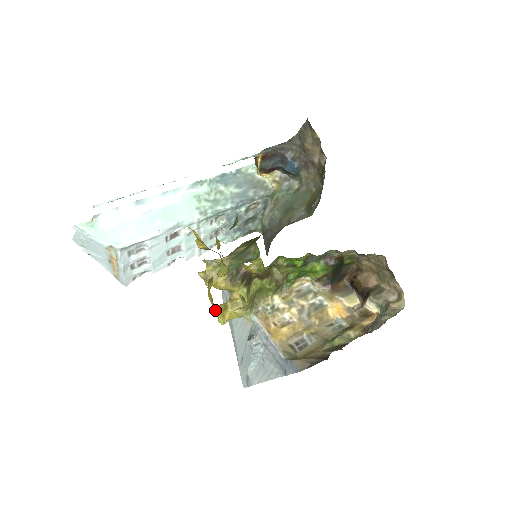
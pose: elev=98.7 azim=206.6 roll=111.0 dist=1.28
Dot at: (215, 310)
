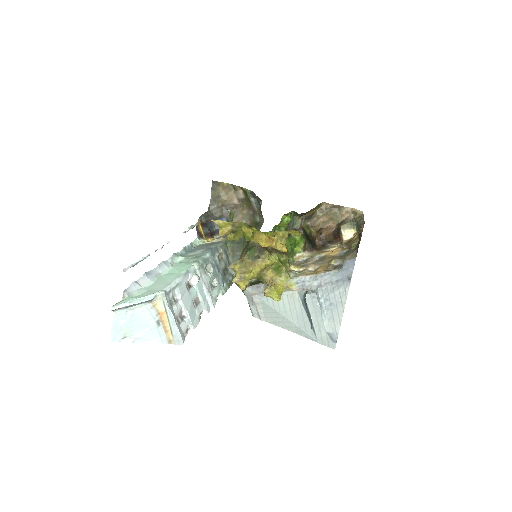
Dot at: (274, 243)
